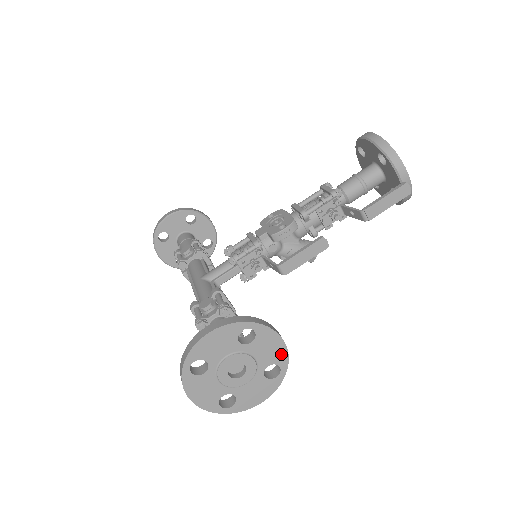
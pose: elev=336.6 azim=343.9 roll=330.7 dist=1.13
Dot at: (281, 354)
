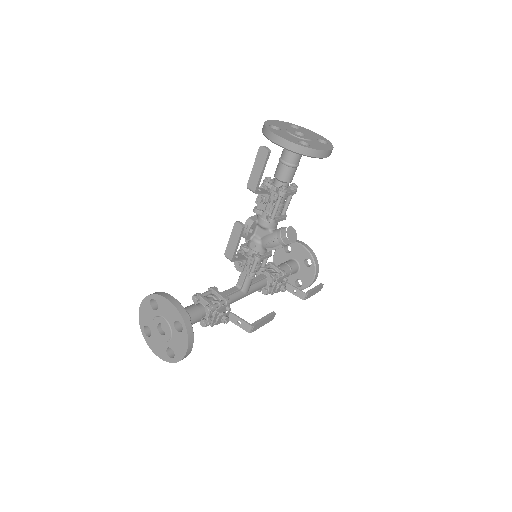
Dot at: (175, 312)
